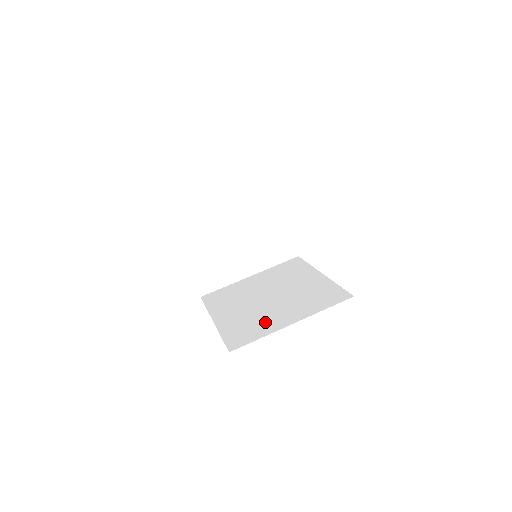
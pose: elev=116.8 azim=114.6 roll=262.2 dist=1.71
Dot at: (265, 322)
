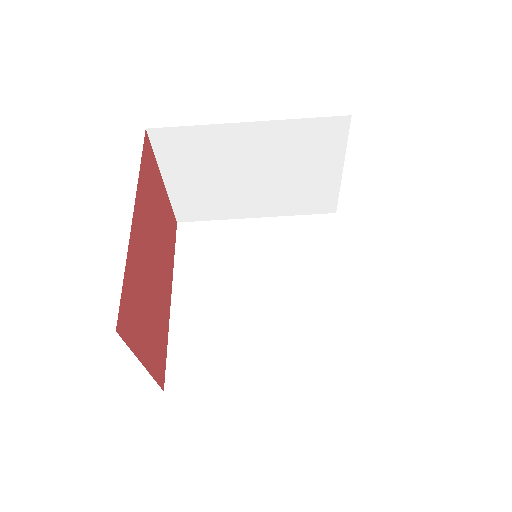
Dot at: (231, 354)
